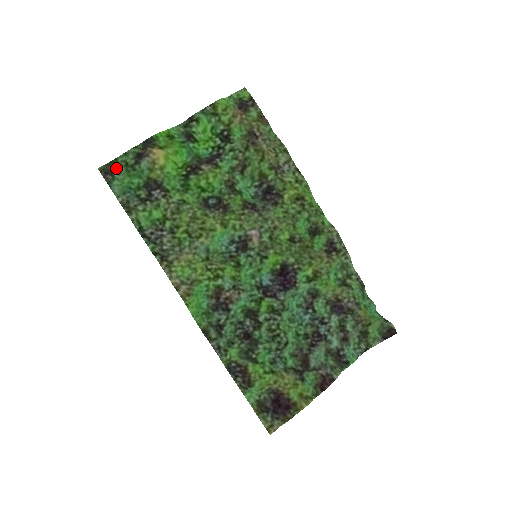
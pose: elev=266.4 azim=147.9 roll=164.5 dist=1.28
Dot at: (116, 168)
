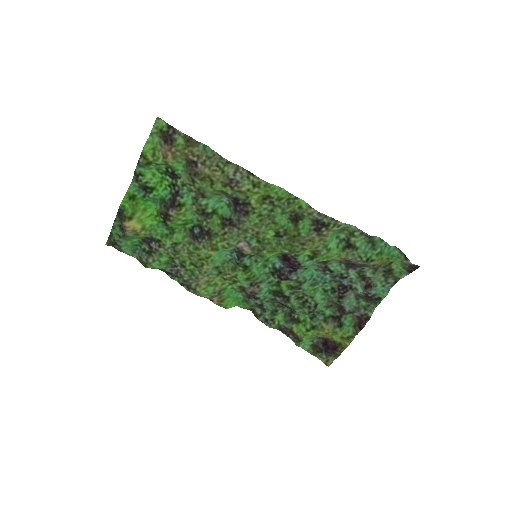
Dot at: (116, 240)
